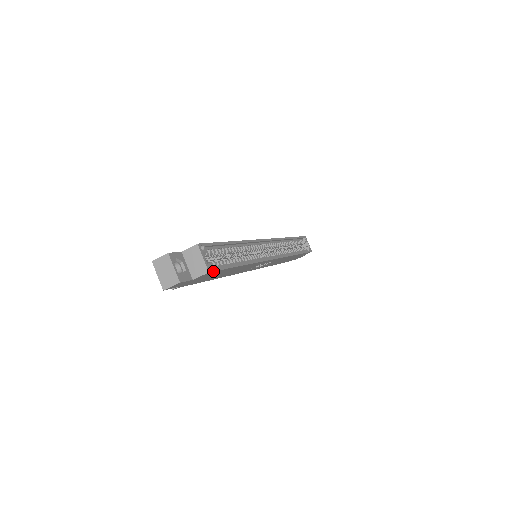
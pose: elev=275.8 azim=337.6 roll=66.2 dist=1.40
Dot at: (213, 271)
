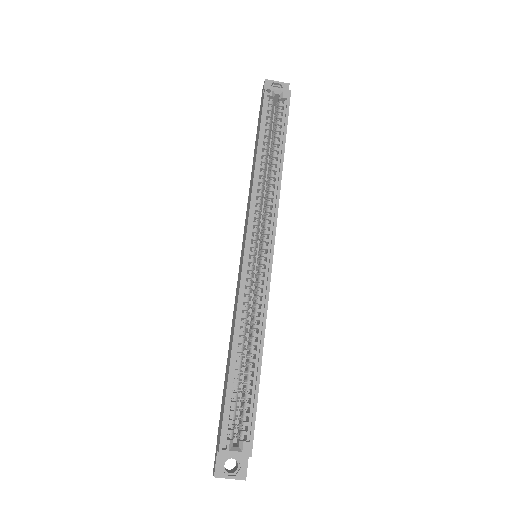
Dot at: (252, 446)
